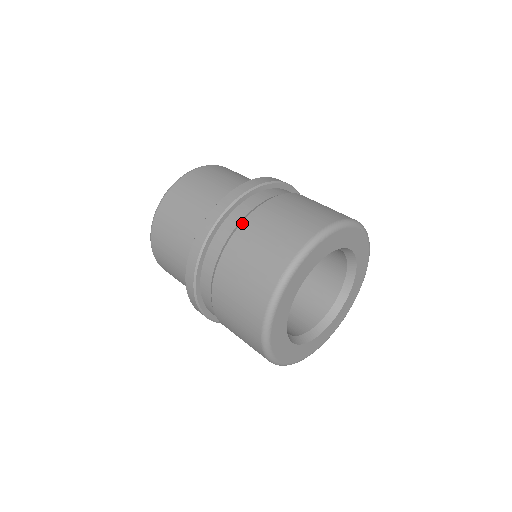
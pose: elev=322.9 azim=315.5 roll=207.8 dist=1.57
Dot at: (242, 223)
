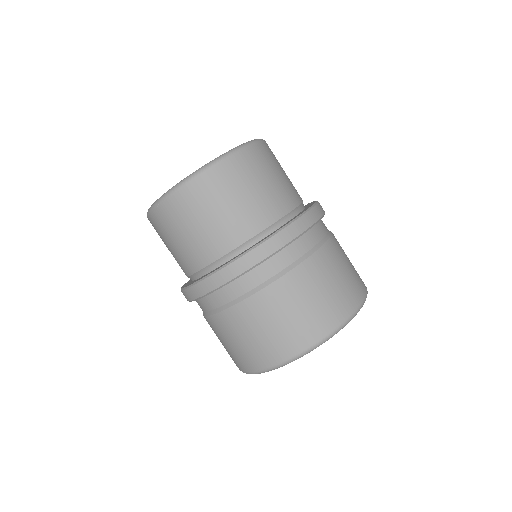
Dot at: occluded
